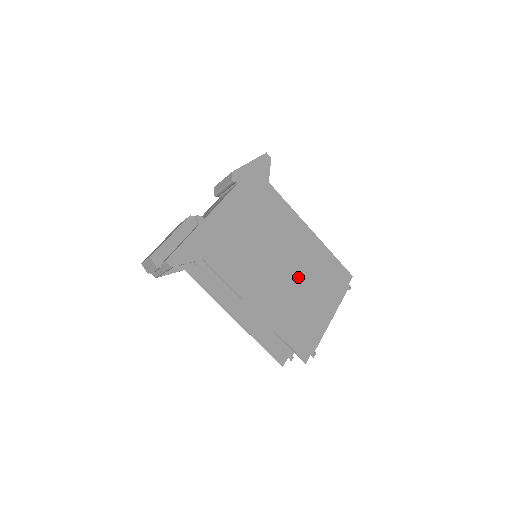
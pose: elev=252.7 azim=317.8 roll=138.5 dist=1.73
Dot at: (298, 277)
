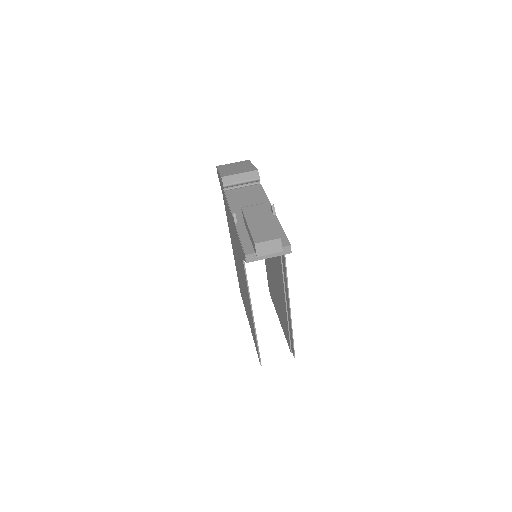
Dot at: occluded
